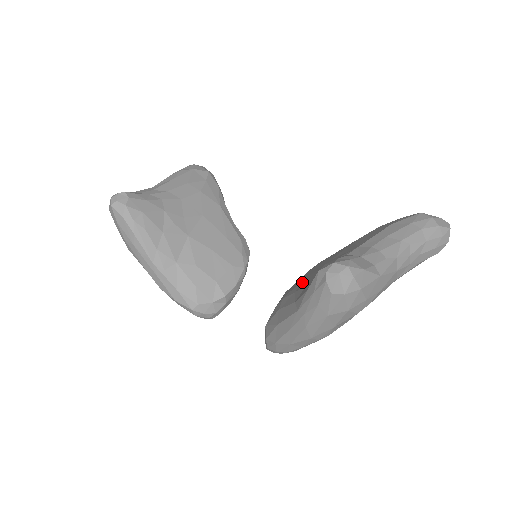
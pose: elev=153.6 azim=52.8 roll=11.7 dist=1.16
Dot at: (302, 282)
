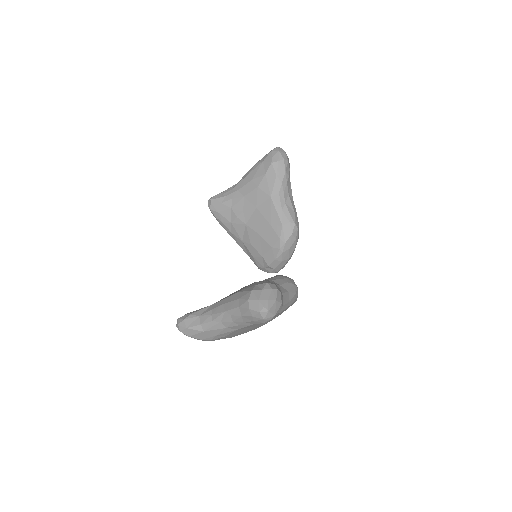
Dot at: occluded
